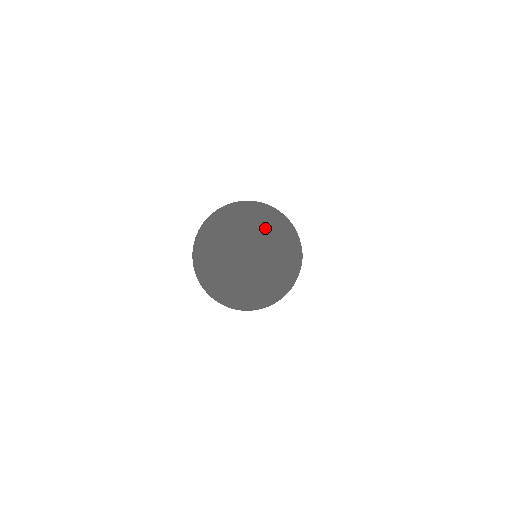
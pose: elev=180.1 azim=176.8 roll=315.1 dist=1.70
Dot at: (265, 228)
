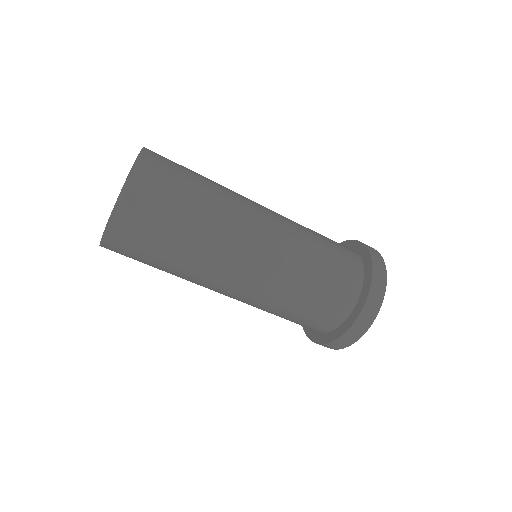
Dot at: occluded
